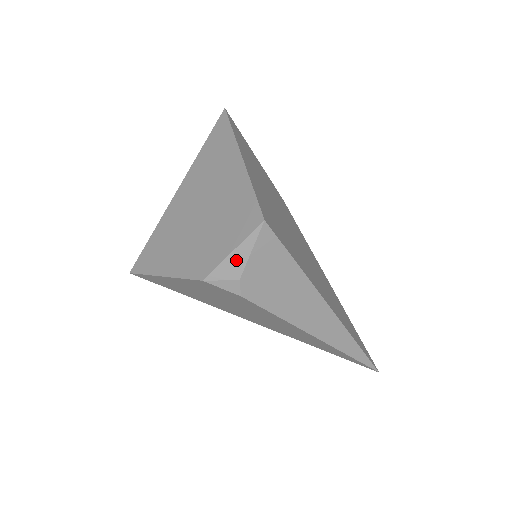
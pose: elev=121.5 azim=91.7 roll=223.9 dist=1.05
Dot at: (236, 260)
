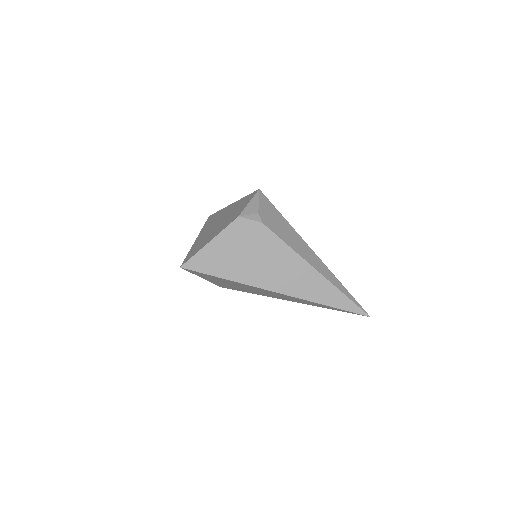
Dot at: (253, 205)
